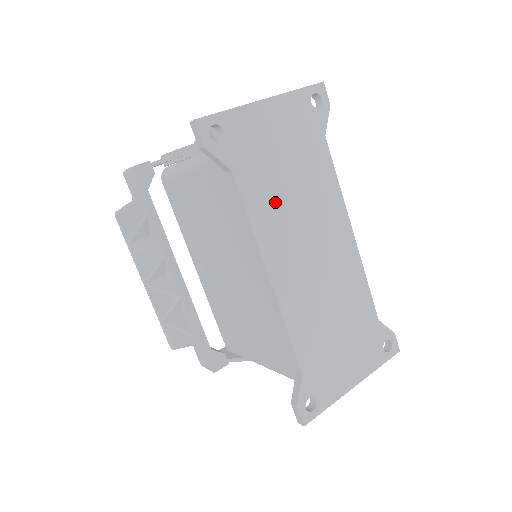
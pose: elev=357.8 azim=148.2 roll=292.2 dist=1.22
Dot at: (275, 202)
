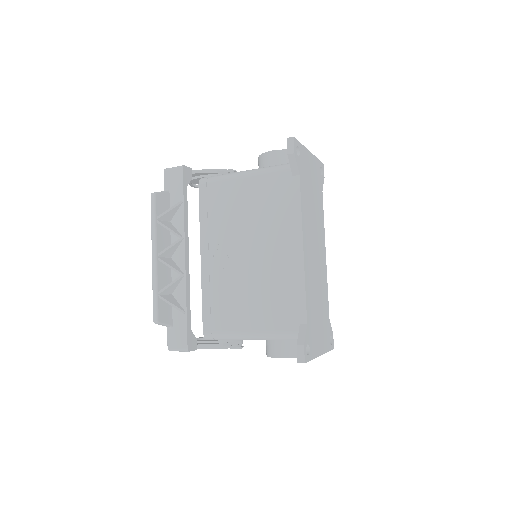
Dot at: (308, 207)
